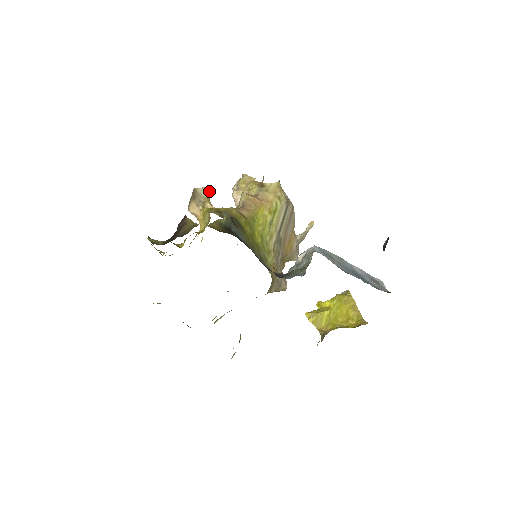
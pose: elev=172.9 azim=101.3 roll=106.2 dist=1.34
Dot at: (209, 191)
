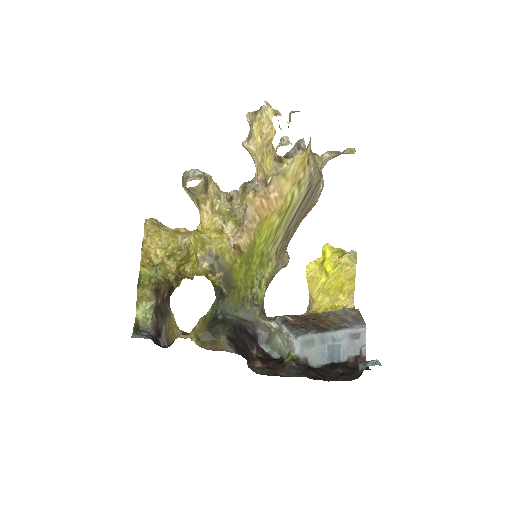
Dot at: (204, 184)
